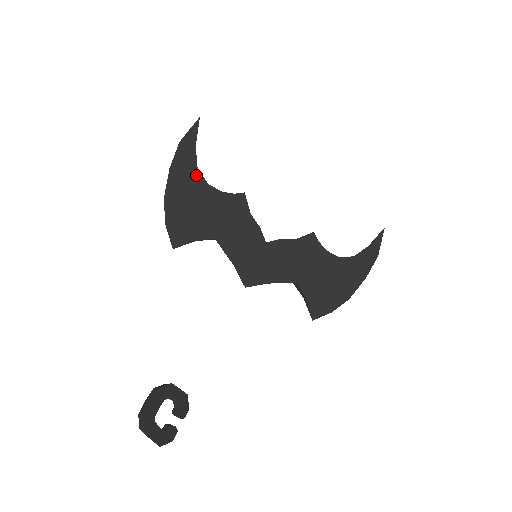
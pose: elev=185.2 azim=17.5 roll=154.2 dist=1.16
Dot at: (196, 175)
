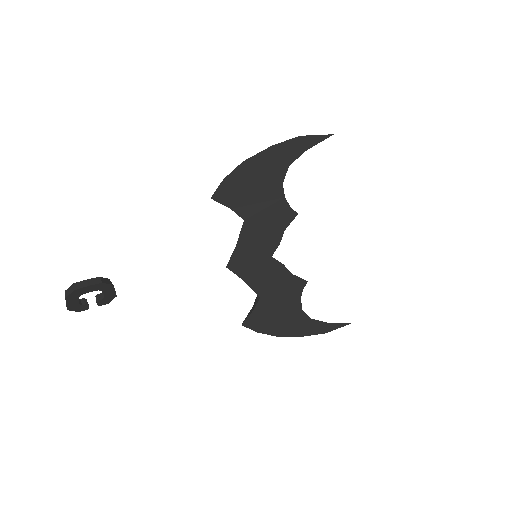
Dot at: (283, 169)
